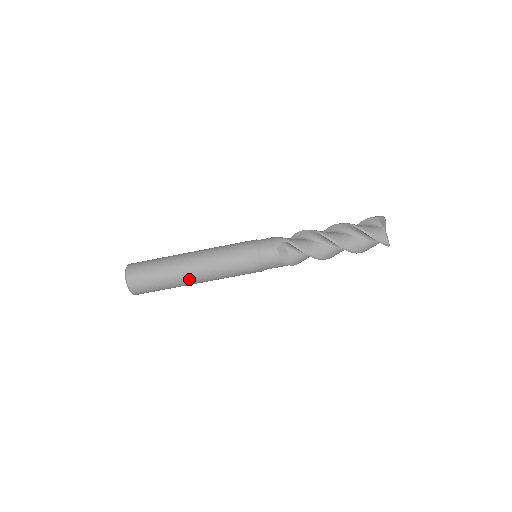
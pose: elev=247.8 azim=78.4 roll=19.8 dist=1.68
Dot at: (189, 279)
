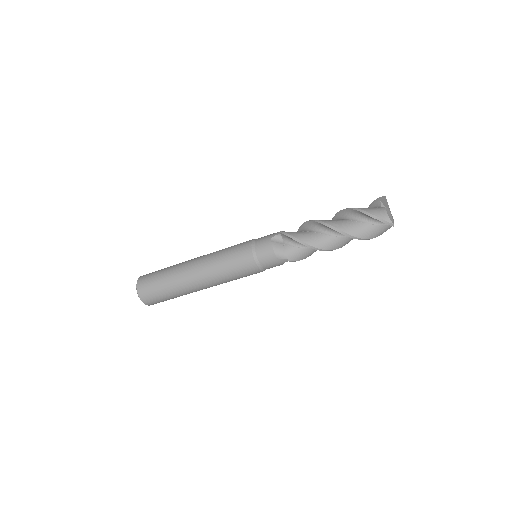
Dot at: (189, 281)
